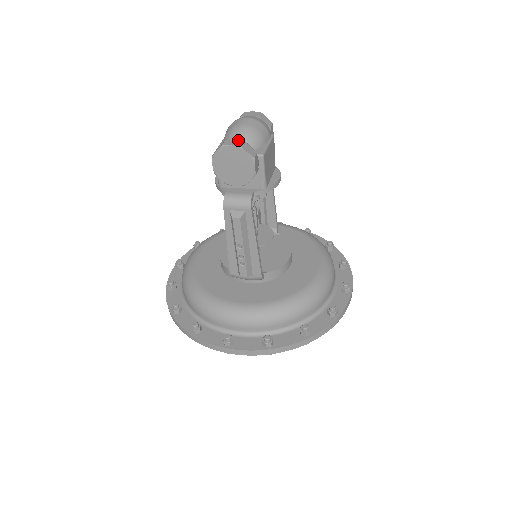
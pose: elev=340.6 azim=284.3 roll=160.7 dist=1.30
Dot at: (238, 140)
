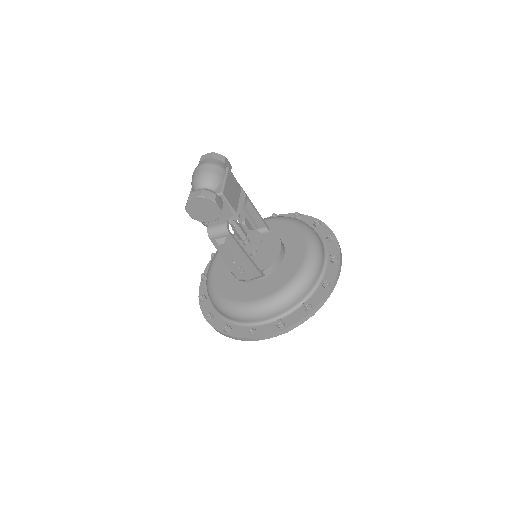
Dot at: (199, 190)
